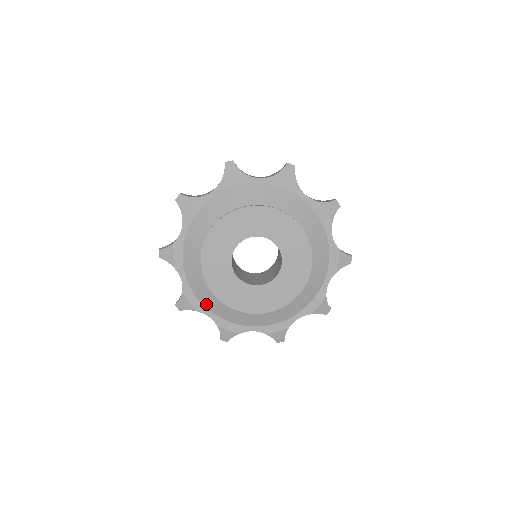
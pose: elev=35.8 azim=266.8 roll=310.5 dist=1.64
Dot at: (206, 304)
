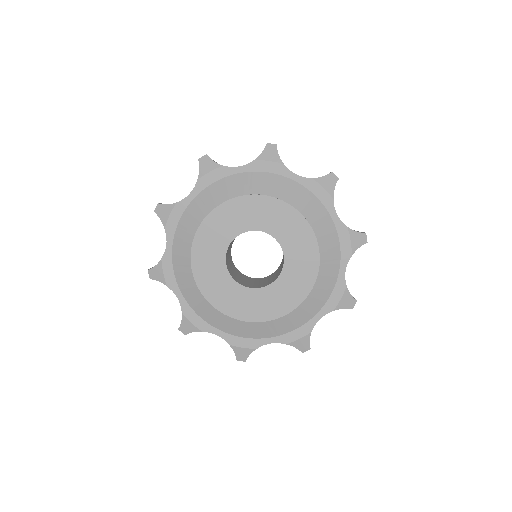
Dot at: (257, 335)
